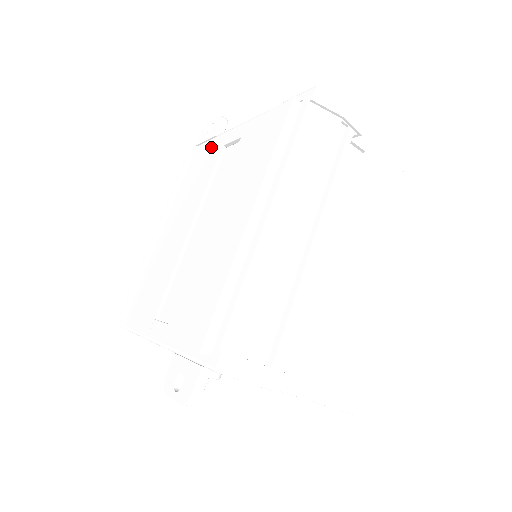
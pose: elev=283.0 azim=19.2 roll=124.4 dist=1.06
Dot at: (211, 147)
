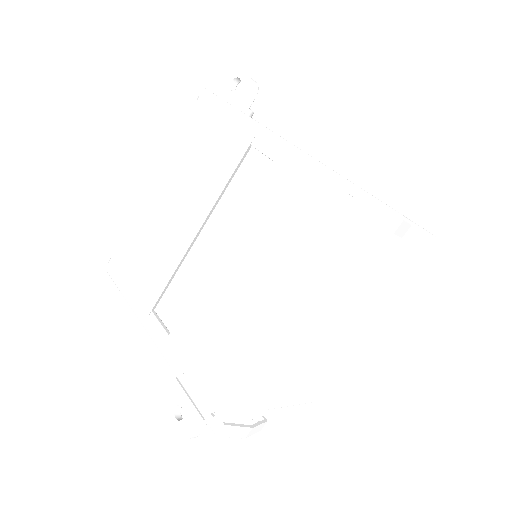
Dot at: (233, 126)
